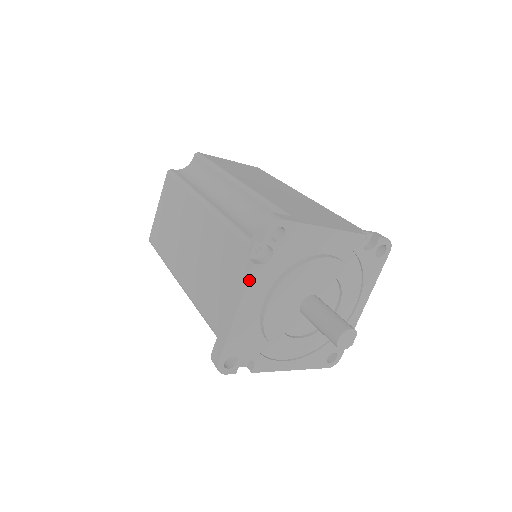
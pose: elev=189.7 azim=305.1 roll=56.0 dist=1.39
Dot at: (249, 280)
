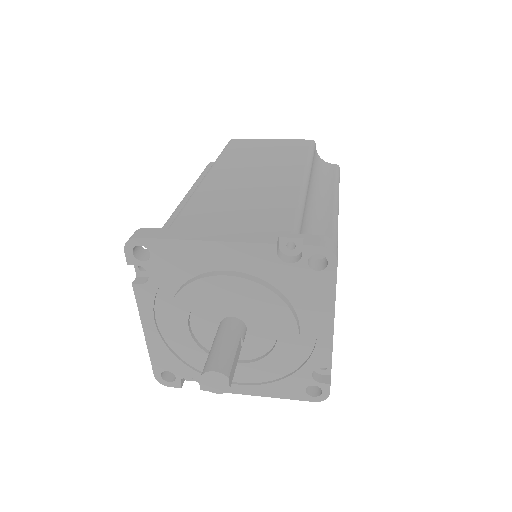
Dot at: (137, 299)
